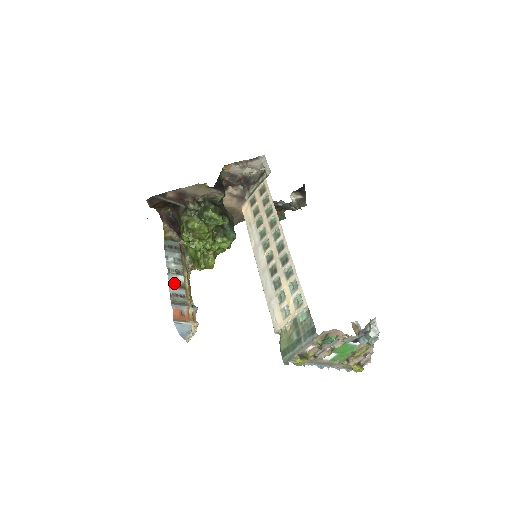
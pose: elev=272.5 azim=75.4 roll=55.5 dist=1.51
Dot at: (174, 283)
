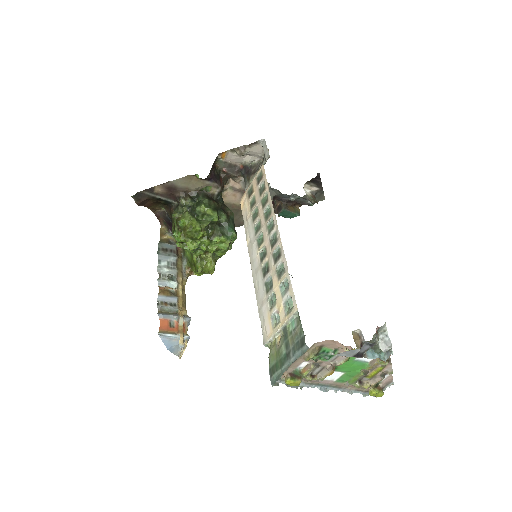
Dot at: (165, 290)
